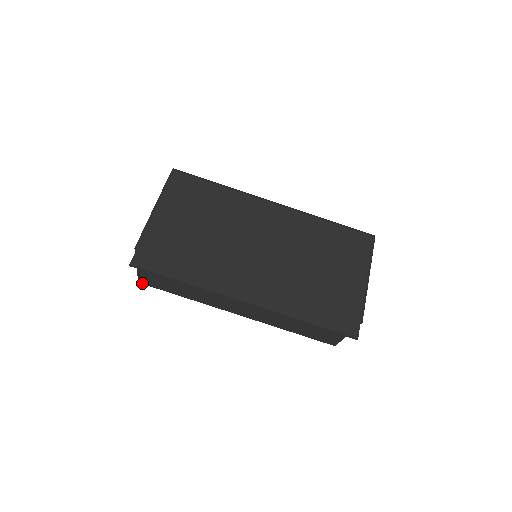
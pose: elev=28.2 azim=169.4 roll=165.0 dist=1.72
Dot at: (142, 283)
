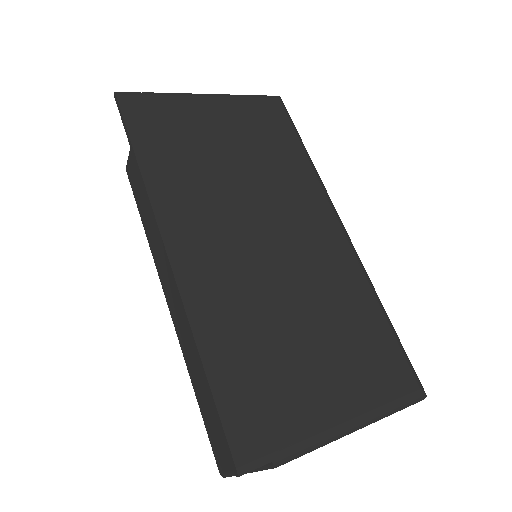
Dot at: (127, 171)
